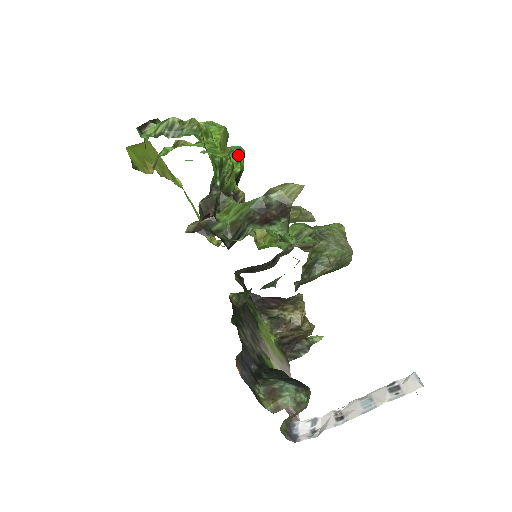
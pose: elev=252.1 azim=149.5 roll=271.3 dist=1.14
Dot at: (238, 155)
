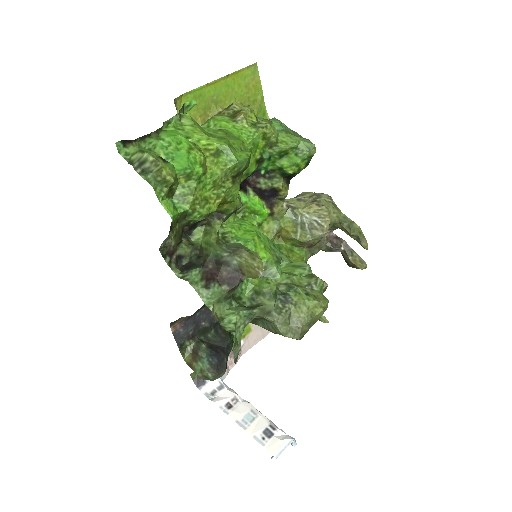
Dot at: (301, 155)
